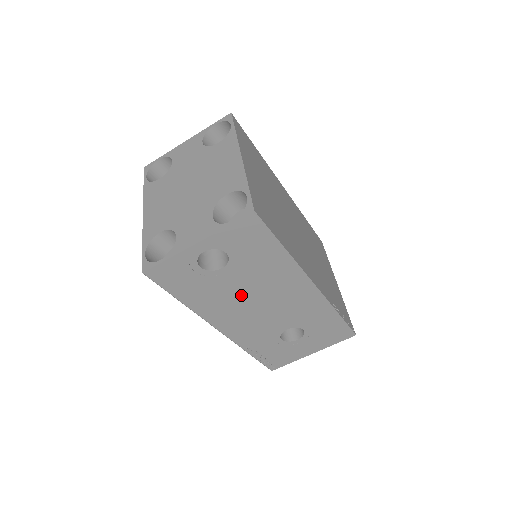
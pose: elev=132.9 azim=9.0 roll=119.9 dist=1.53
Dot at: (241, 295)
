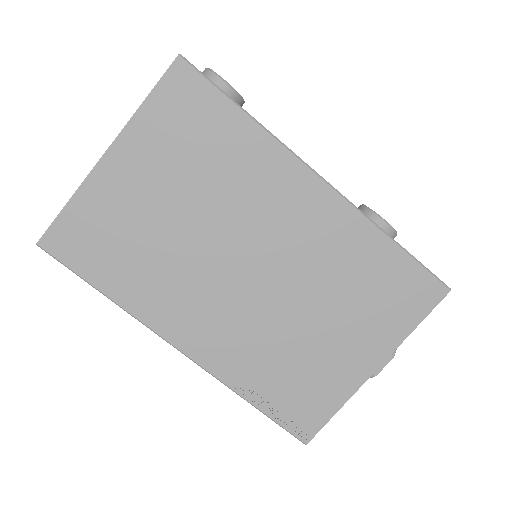
Dot at: occluded
